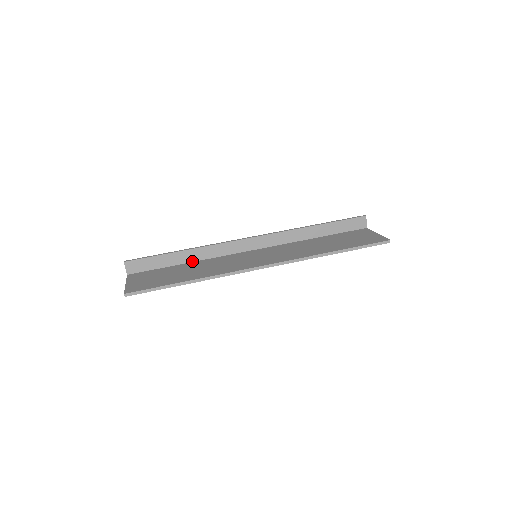
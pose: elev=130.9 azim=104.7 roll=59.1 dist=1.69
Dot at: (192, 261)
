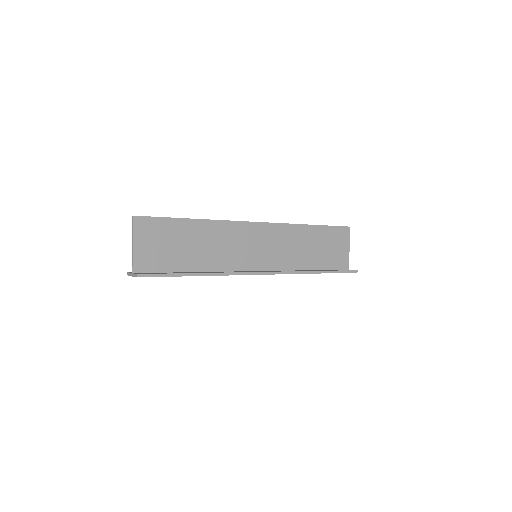
Dot at: occluded
